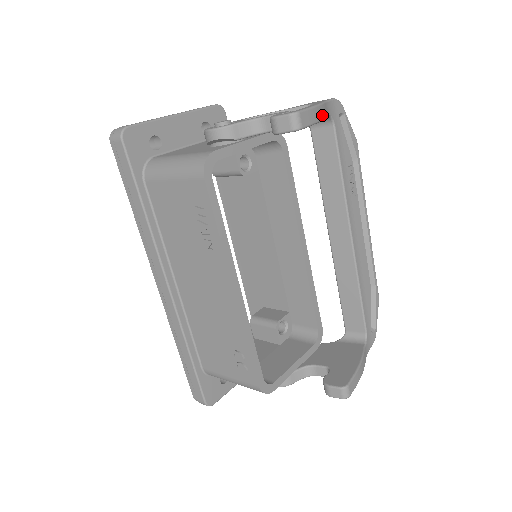
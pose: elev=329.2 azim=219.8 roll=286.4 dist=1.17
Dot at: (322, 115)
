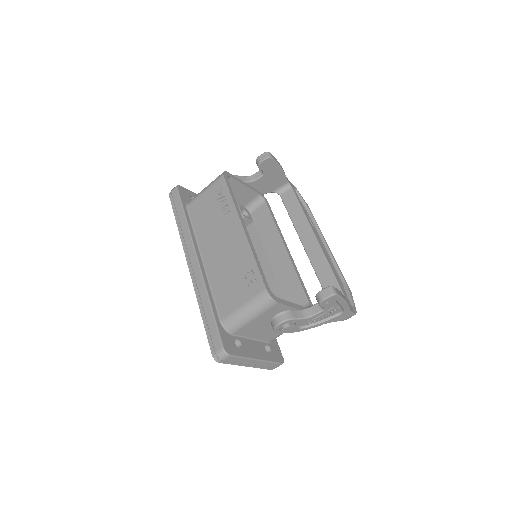
Dot at: (283, 170)
